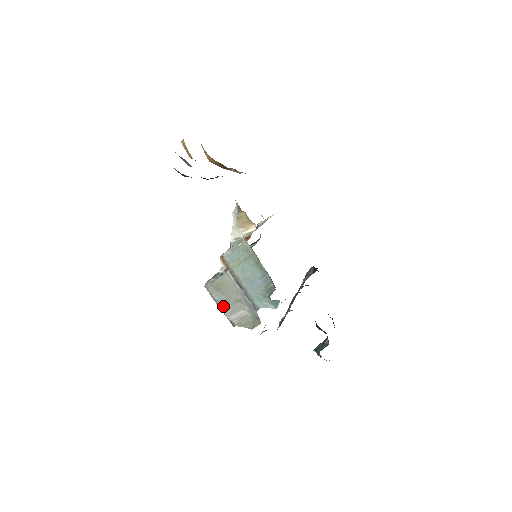
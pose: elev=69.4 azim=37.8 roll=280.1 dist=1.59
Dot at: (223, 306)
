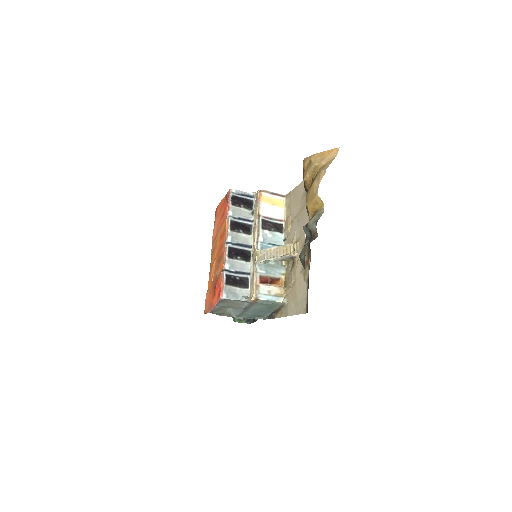
Dot at: (218, 308)
